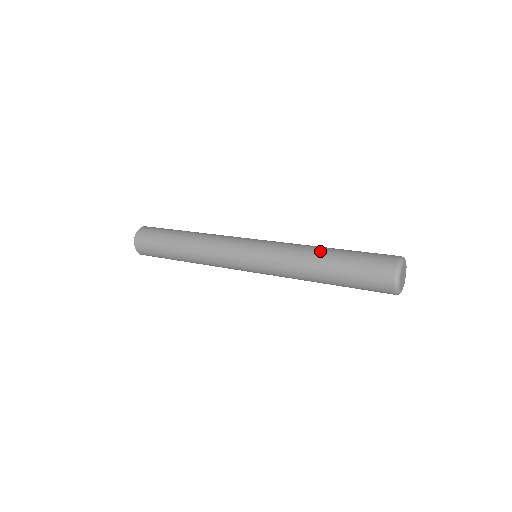
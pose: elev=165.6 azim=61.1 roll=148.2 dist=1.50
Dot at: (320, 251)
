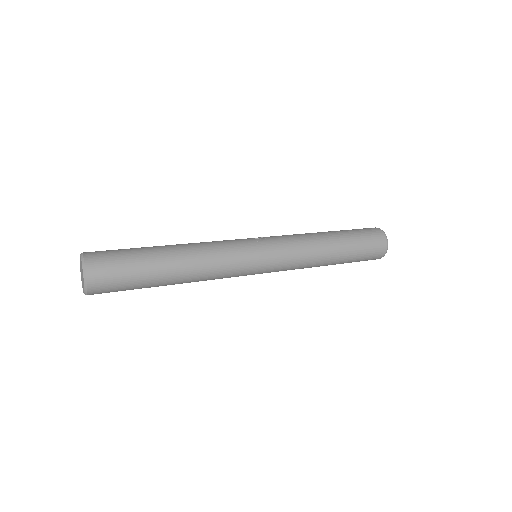
Dot at: (331, 247)
